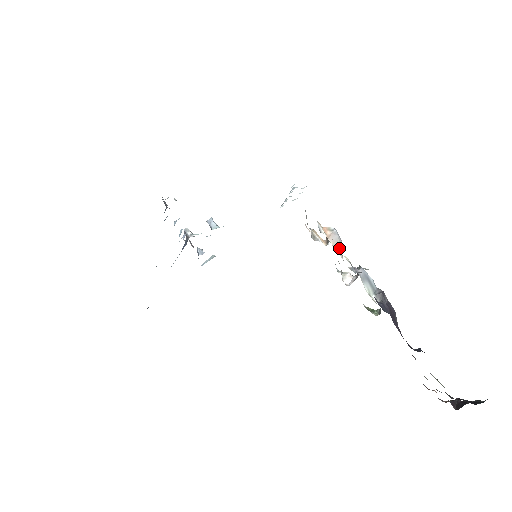
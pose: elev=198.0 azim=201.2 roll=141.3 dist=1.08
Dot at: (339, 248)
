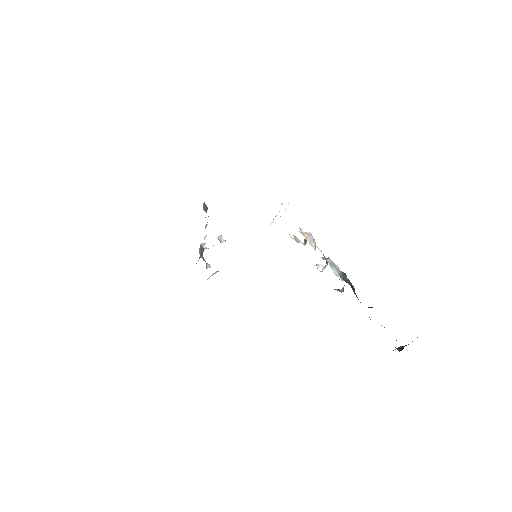
Dot at: (314, 245)
